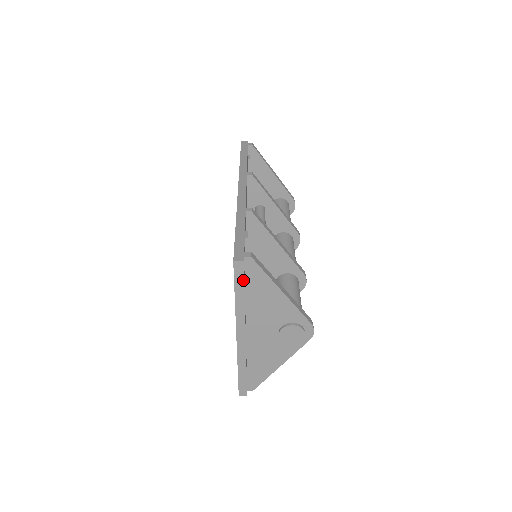
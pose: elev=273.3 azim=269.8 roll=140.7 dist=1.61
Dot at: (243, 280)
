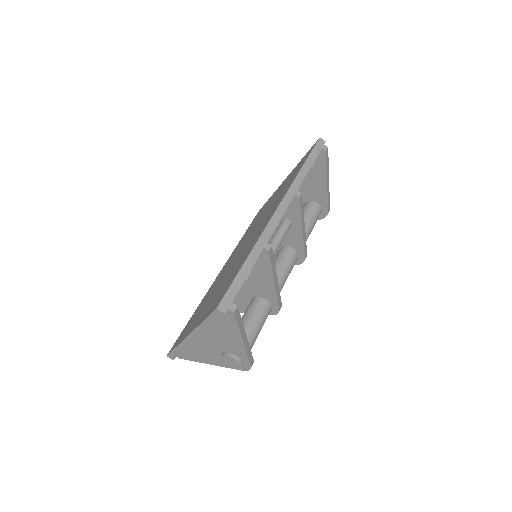
Dot at: (216, 320)
